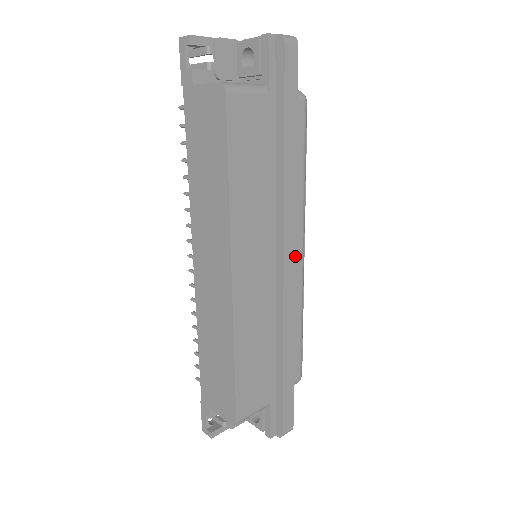
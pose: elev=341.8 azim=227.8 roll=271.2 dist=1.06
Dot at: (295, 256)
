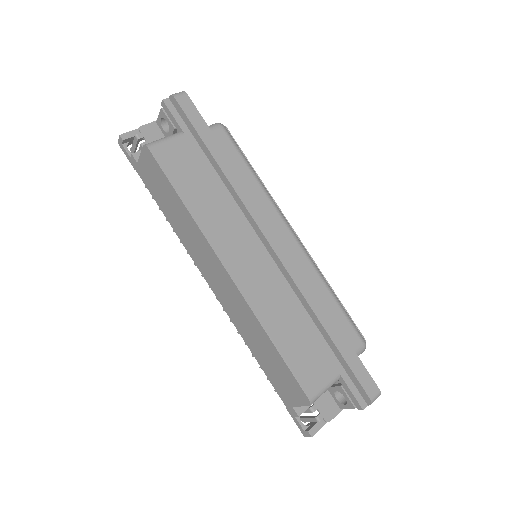
Dot at: (278, 234)
